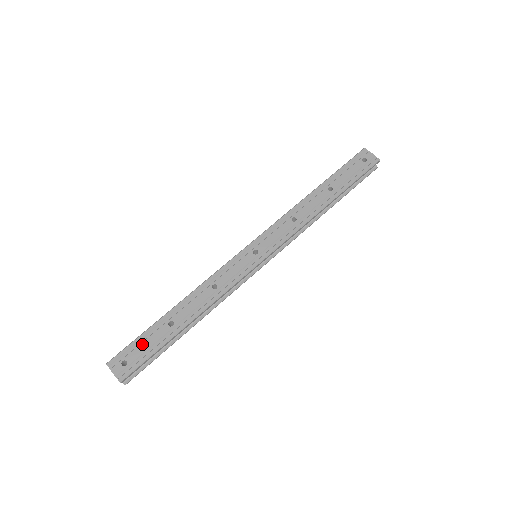
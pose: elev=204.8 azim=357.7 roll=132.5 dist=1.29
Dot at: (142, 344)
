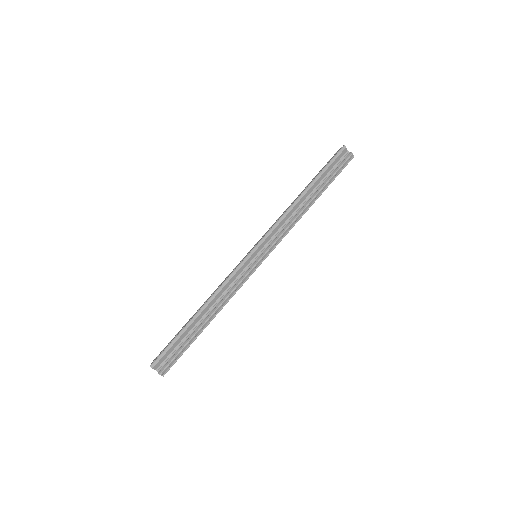
Dot at: (171, 340)
